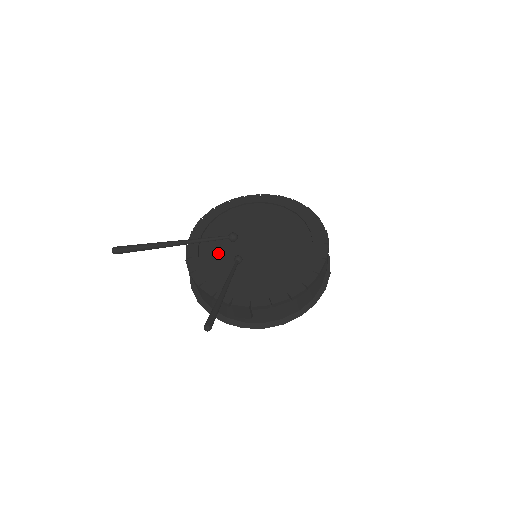
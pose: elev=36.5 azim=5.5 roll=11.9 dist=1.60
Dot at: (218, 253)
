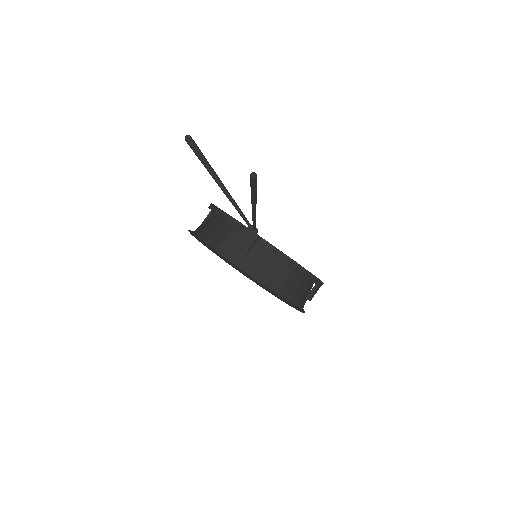
Dot at: occluded
